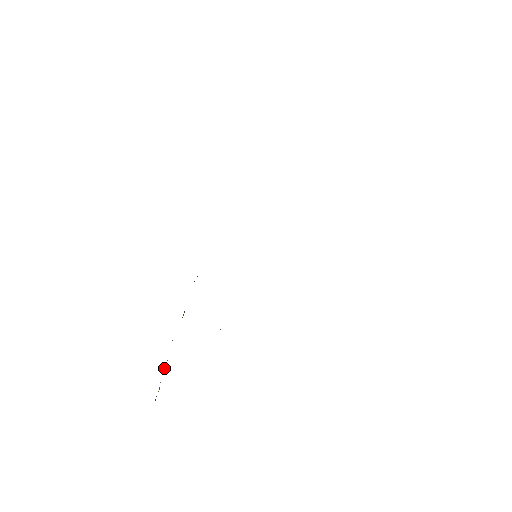
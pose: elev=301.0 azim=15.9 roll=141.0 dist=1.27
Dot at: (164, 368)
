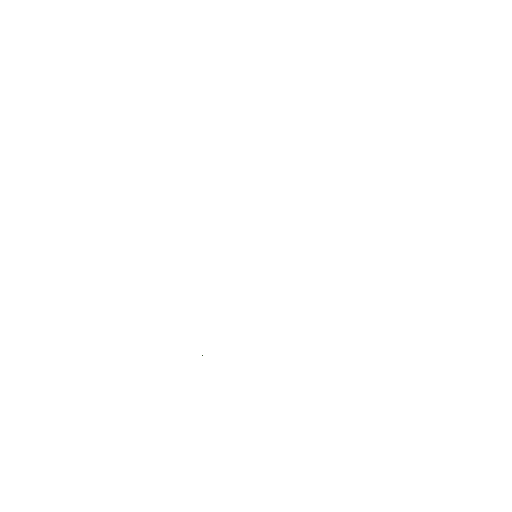
Dot at: occluded
